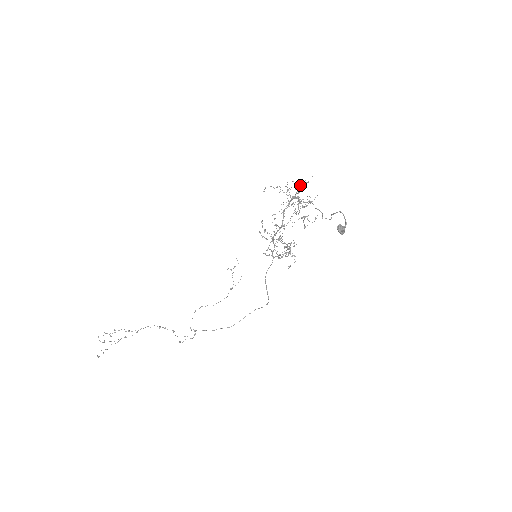
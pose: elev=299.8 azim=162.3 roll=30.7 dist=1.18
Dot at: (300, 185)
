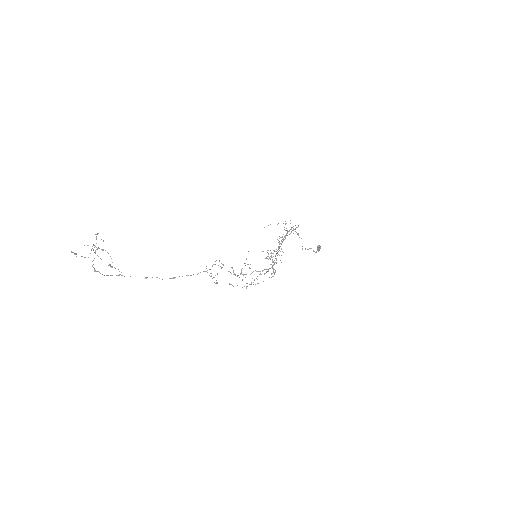
Dot at: (286, 233)
